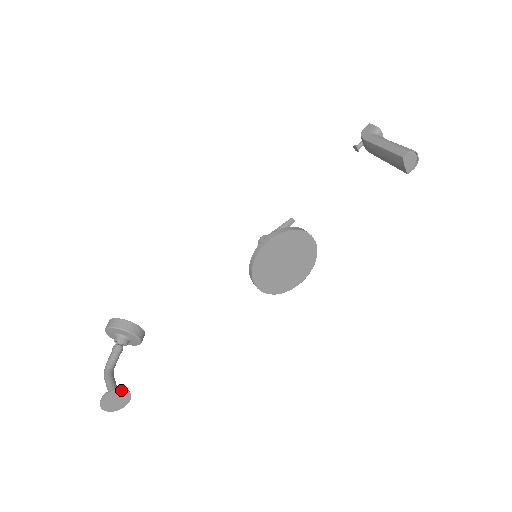
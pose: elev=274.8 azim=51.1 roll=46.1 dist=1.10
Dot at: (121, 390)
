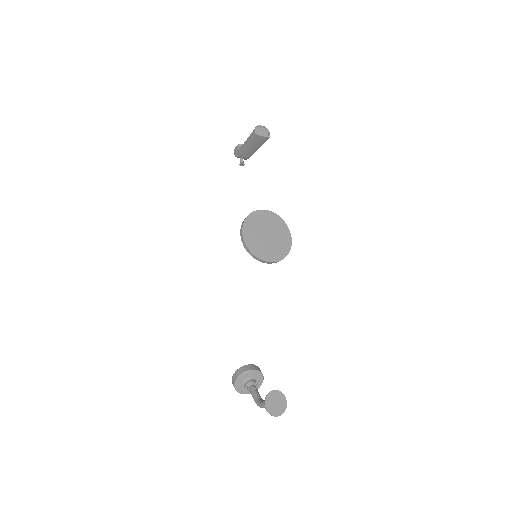
Dot at: (271, 393)
